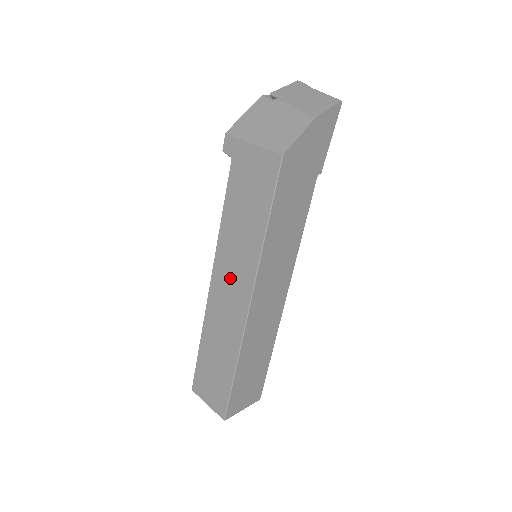
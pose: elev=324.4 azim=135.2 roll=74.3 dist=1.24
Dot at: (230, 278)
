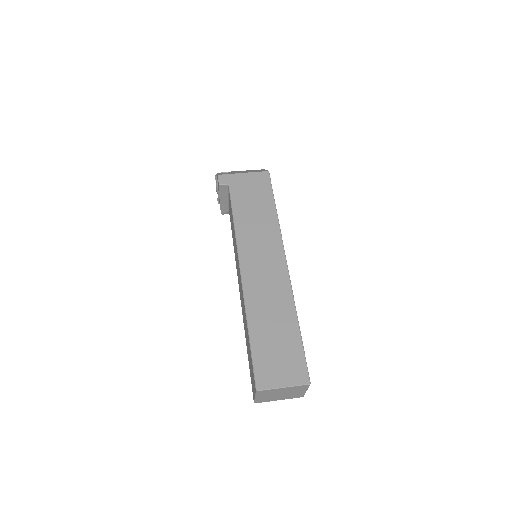
Dot at: (260, 254)
